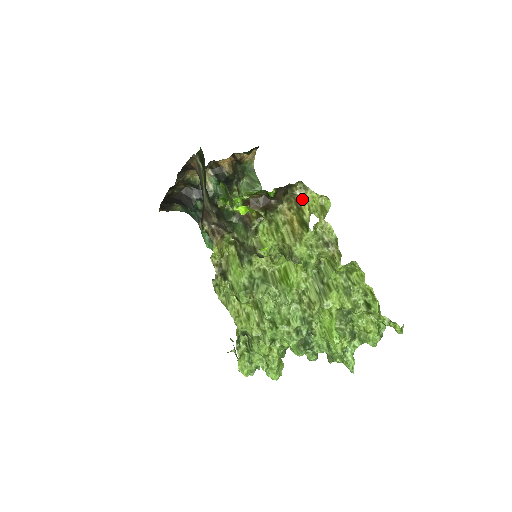
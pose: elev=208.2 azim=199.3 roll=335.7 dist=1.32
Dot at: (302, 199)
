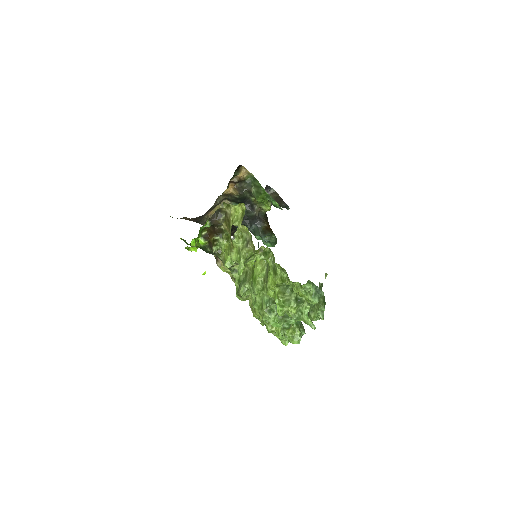
Dot at: (230, 215)
